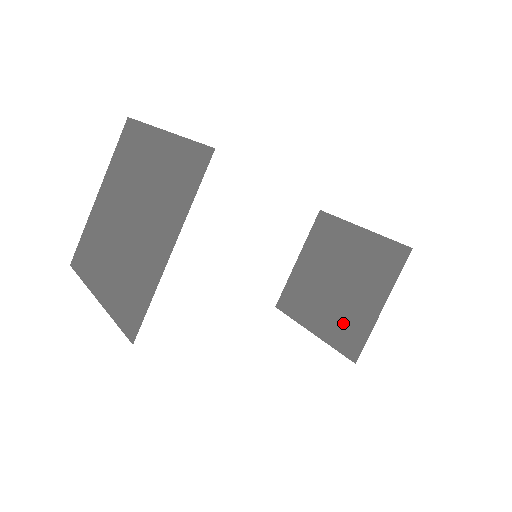
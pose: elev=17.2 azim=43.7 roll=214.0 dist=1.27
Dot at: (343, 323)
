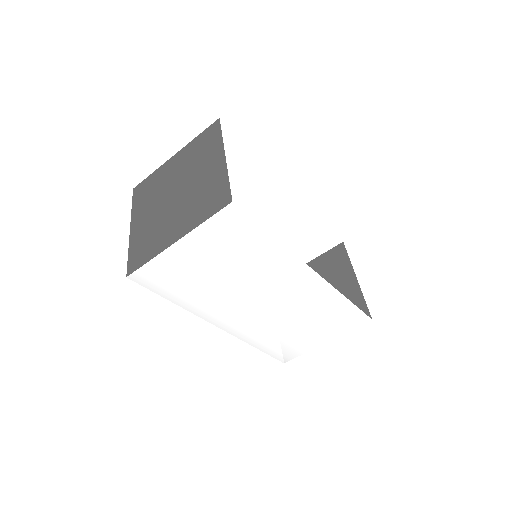
Dot at: occluded
